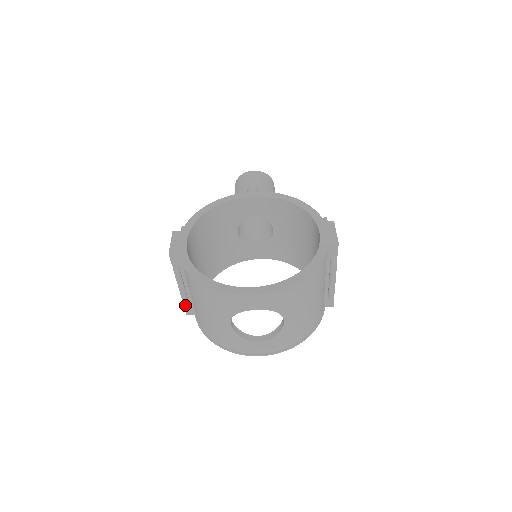
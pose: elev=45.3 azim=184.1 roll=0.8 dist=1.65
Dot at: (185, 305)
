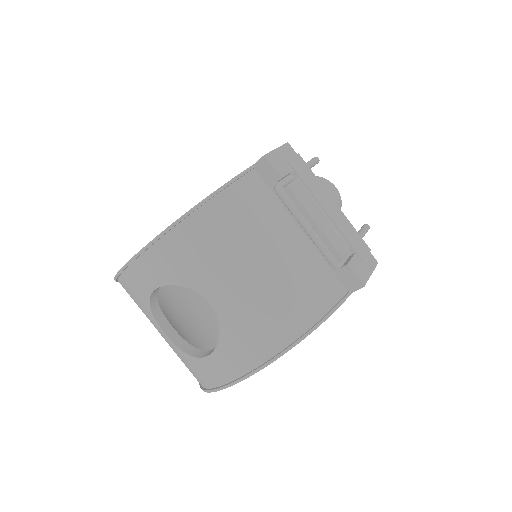
Dot at: occluded
